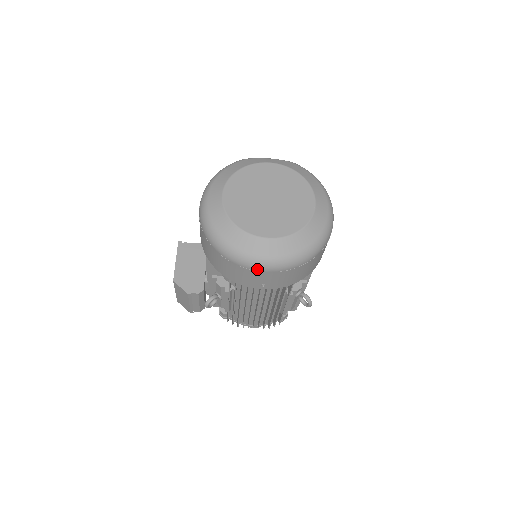
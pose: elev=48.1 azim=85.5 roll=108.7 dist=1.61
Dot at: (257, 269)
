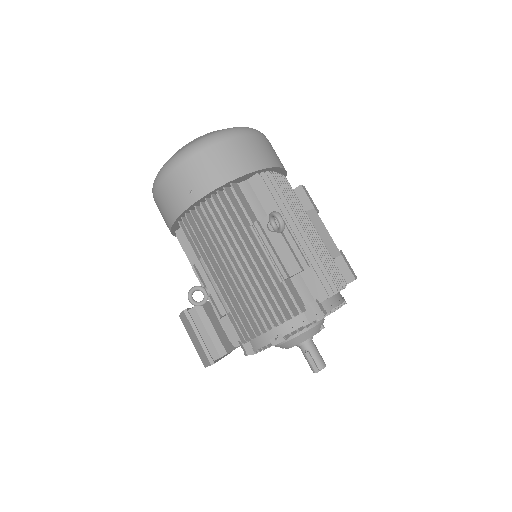
Dot at: (170, 170)
